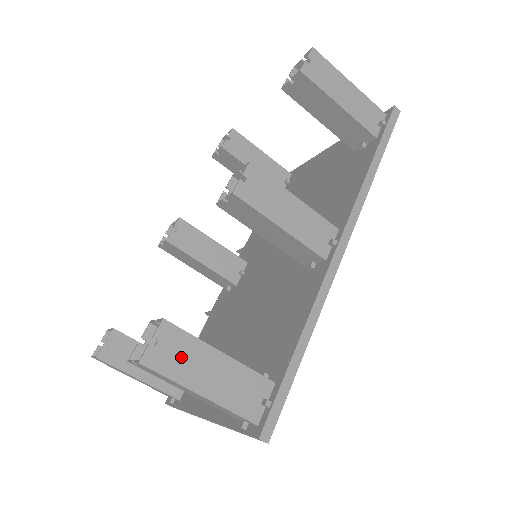
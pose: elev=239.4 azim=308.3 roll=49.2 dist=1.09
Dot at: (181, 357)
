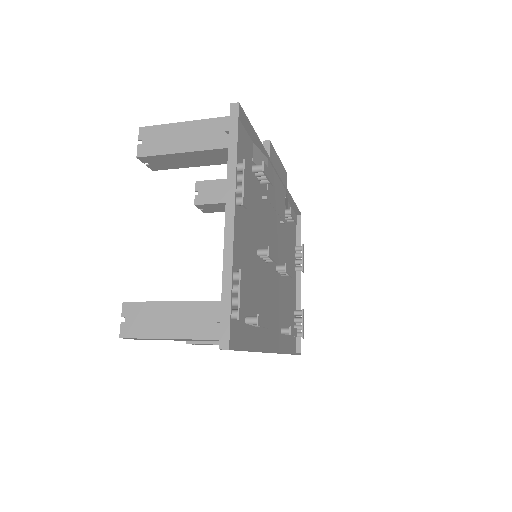
Dot at: occluded
